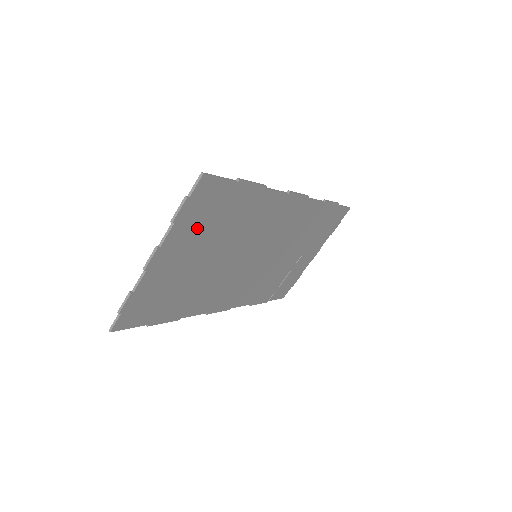
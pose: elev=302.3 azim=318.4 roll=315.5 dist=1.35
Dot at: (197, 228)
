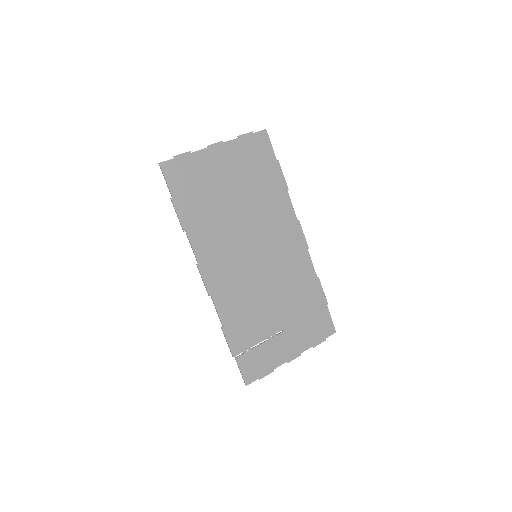
Dot at: (244, 160)
